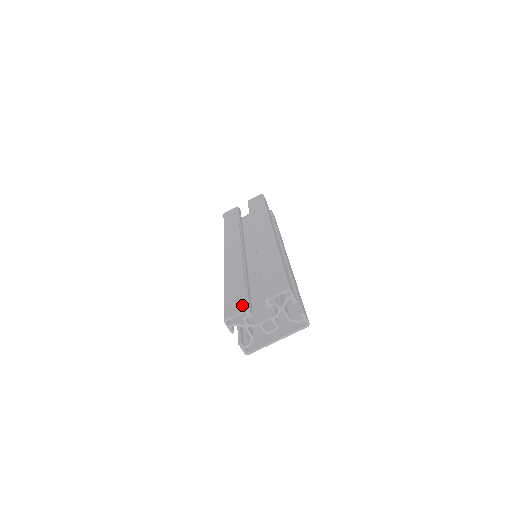
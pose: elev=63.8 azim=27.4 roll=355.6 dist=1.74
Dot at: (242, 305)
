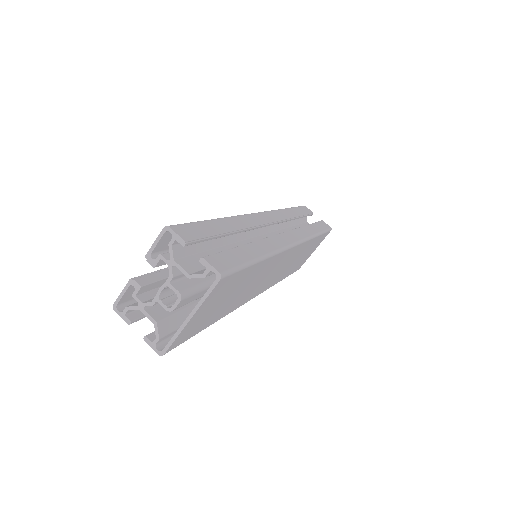
Dot at: occluded
